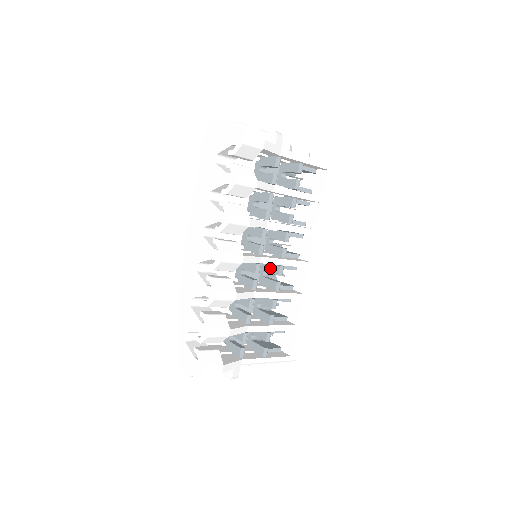
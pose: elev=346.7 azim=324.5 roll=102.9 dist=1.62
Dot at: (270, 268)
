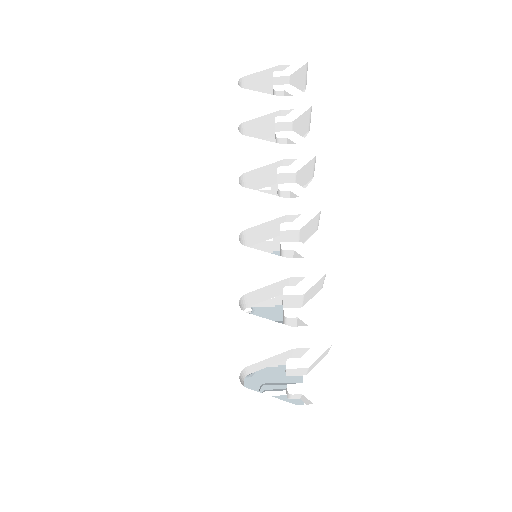
Dot at: occluded
